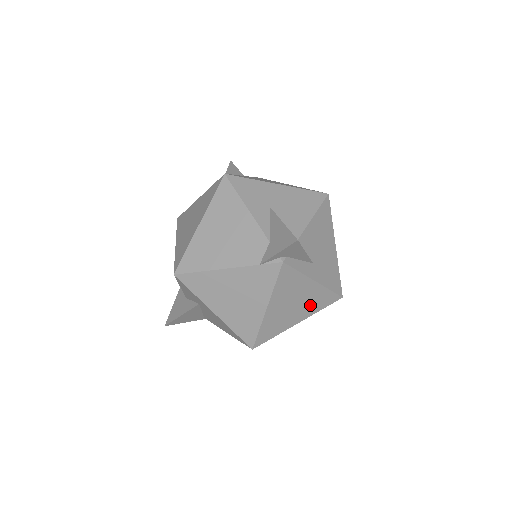
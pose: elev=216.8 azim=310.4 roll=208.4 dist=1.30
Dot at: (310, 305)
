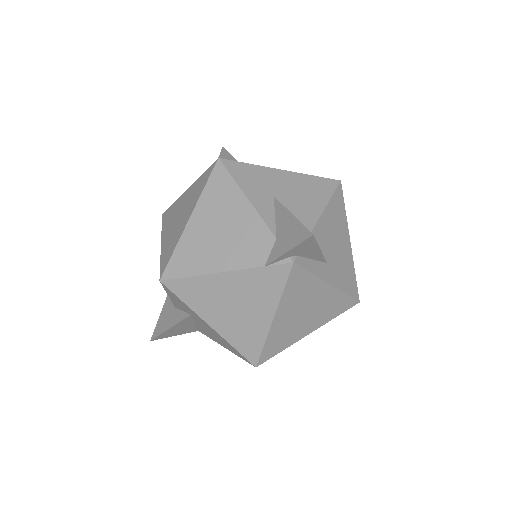
Dot at: (323, 312)
